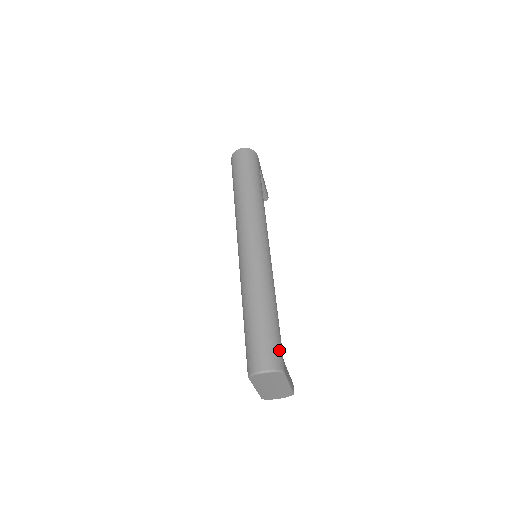
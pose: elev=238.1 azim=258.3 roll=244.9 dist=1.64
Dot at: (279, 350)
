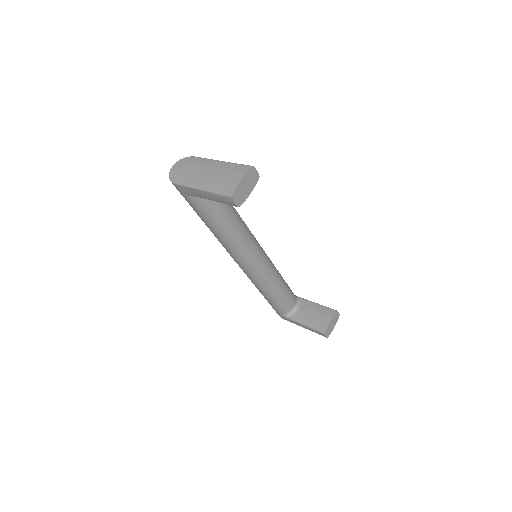
Dot at: occluded
